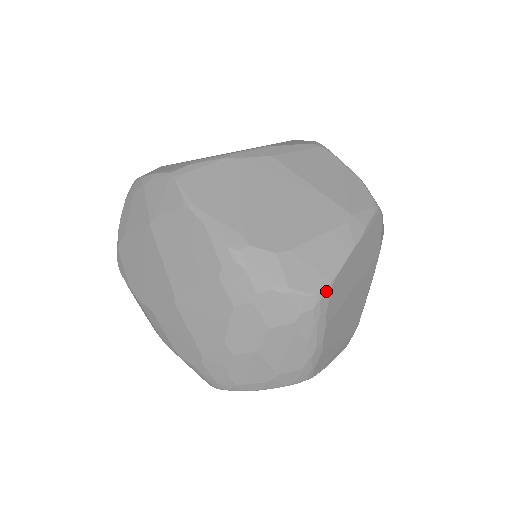
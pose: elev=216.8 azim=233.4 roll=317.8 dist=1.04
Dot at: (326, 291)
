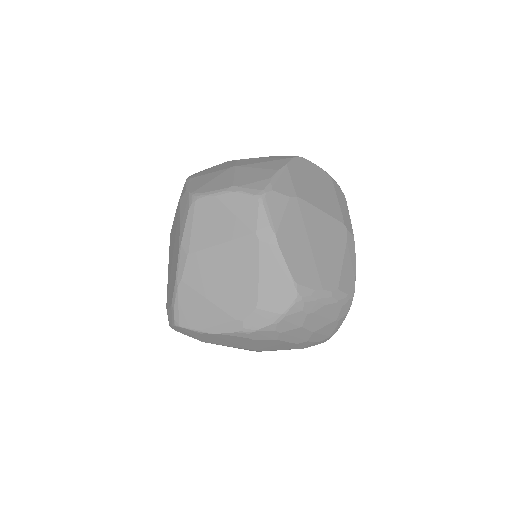
Dot at: (297, 290)
